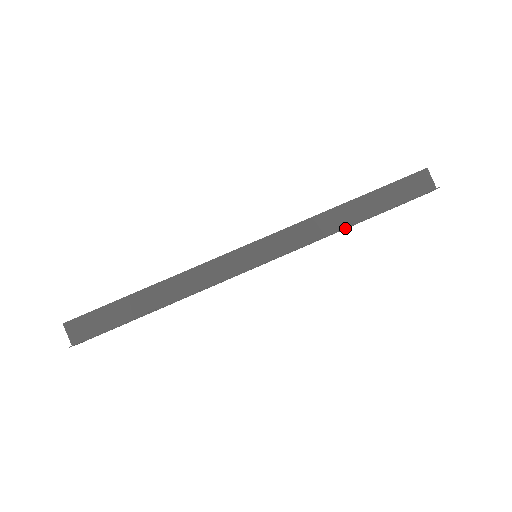
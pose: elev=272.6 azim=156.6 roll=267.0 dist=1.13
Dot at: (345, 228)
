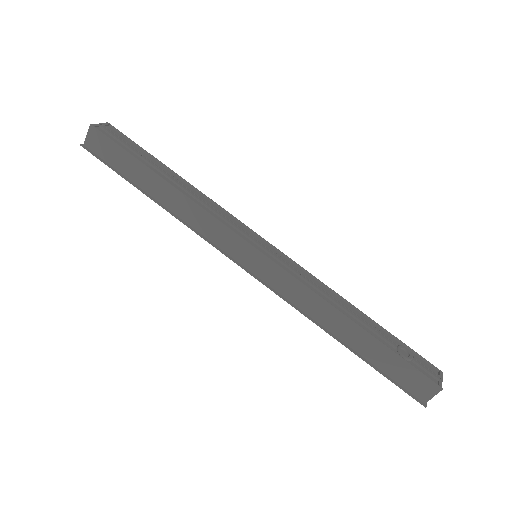
Dot at: occluded
